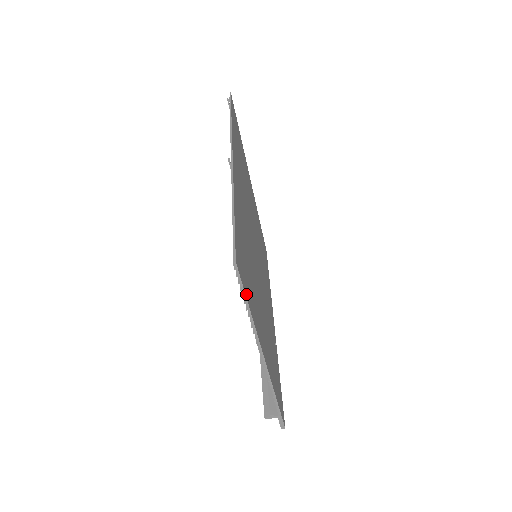
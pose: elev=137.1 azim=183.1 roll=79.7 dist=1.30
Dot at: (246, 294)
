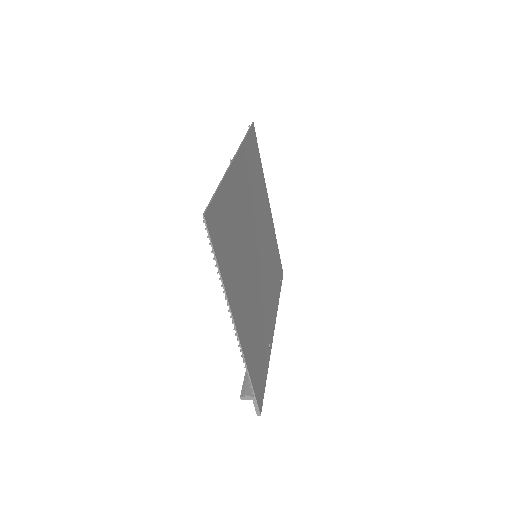
Dot at: (216, 251)
